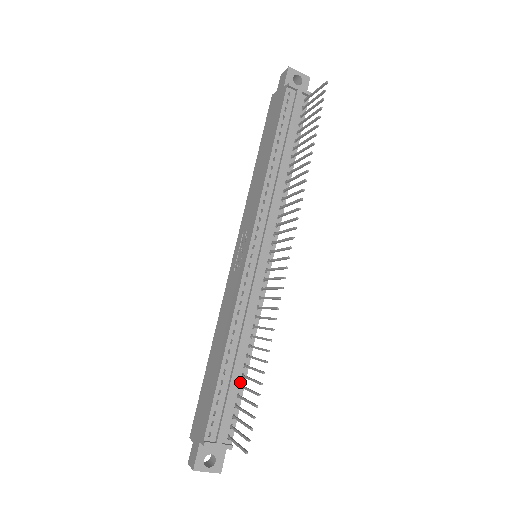
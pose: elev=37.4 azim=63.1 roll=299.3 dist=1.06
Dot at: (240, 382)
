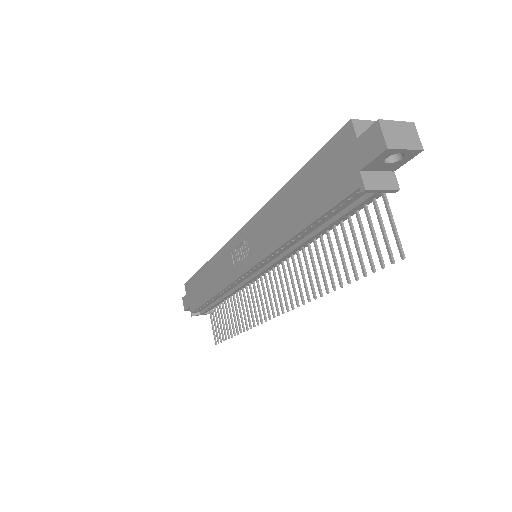
Dot at: occluded
